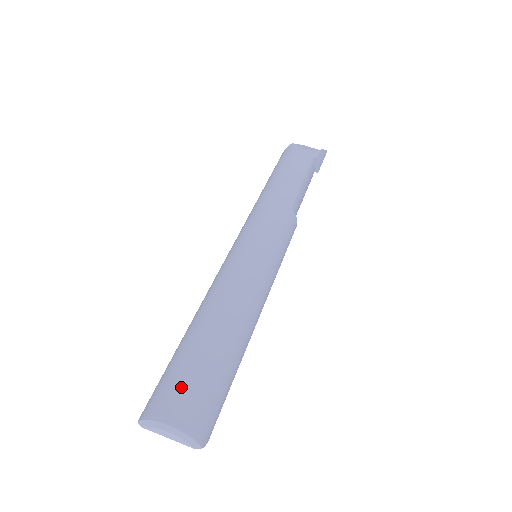
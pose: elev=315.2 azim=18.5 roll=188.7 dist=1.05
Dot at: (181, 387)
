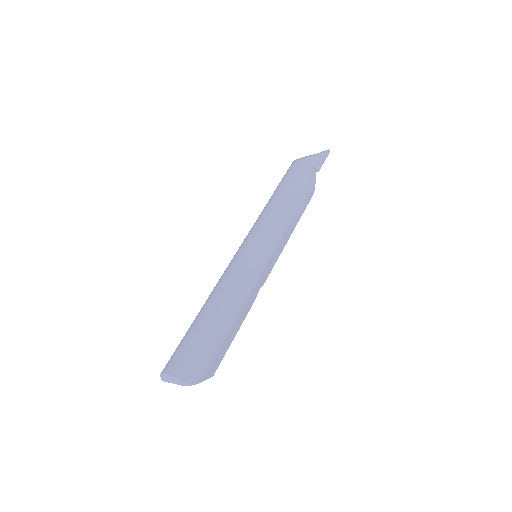
Dot at: (177, 351)
